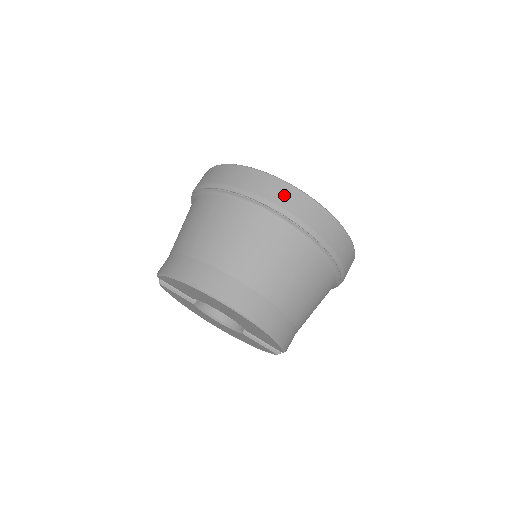
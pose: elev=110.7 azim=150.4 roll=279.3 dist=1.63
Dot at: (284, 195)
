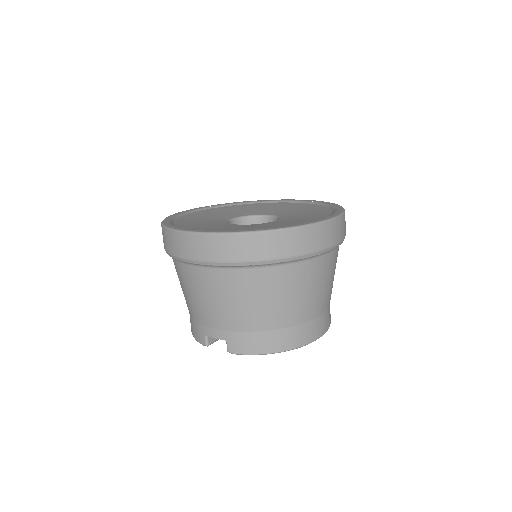
Dot at: (334, 233)
